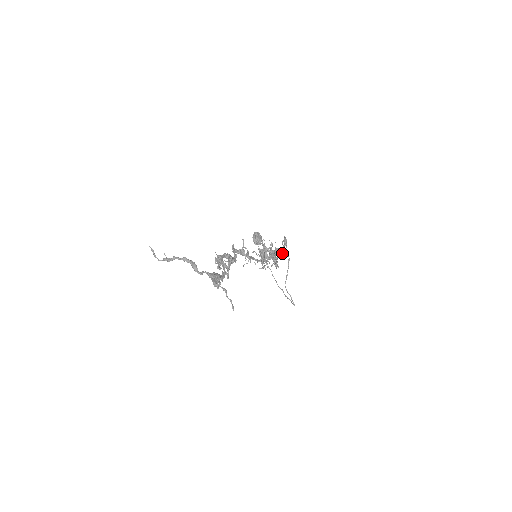
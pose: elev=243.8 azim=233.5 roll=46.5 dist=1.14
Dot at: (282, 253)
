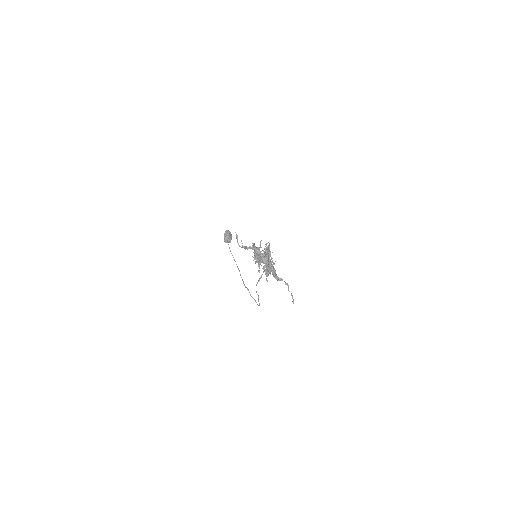
Dot at: occluded
